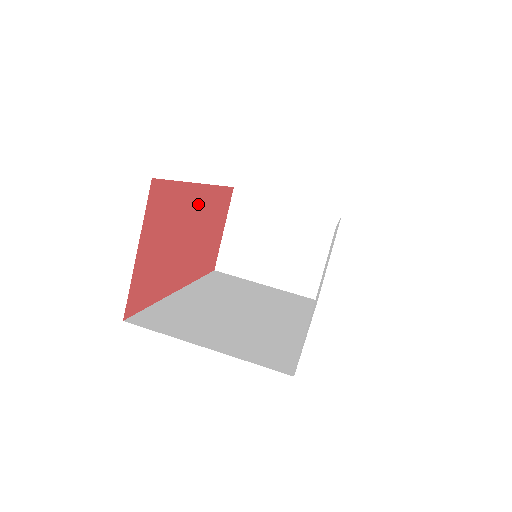
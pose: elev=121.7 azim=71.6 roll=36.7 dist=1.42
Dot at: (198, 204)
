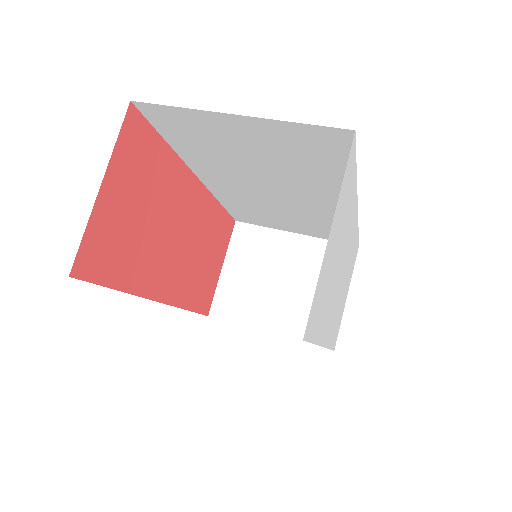
Dot at: (190, 200)
